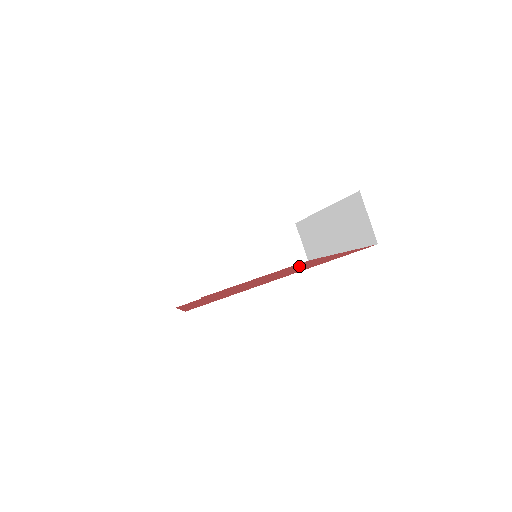
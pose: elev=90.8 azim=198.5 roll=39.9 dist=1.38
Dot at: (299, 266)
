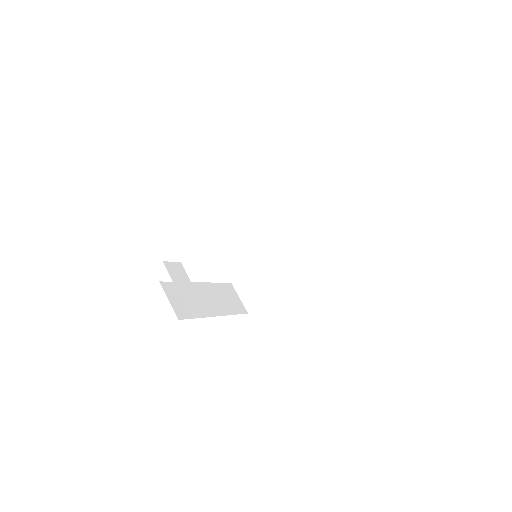
Dot at: occluded
